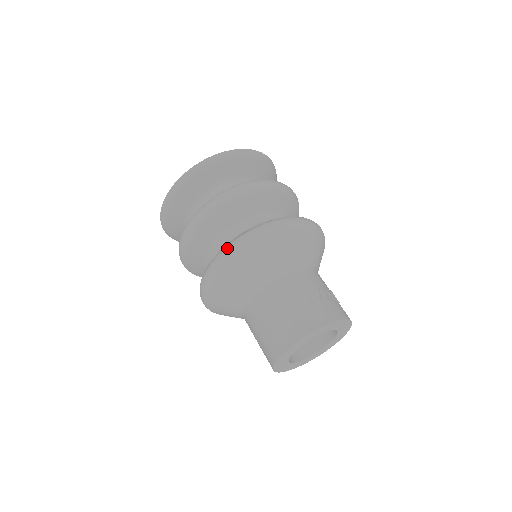
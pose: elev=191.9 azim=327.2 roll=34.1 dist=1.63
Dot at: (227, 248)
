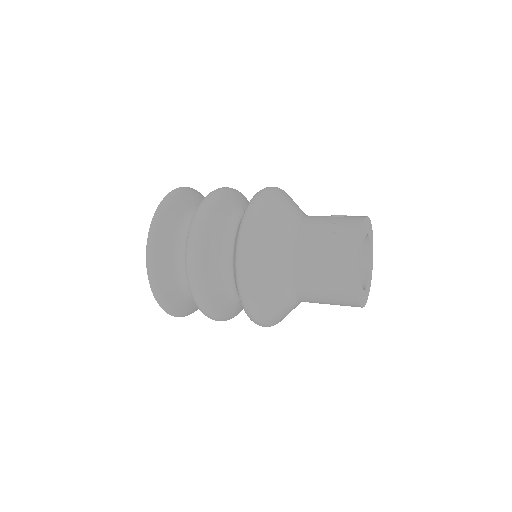
Dot at: (238, 265)
